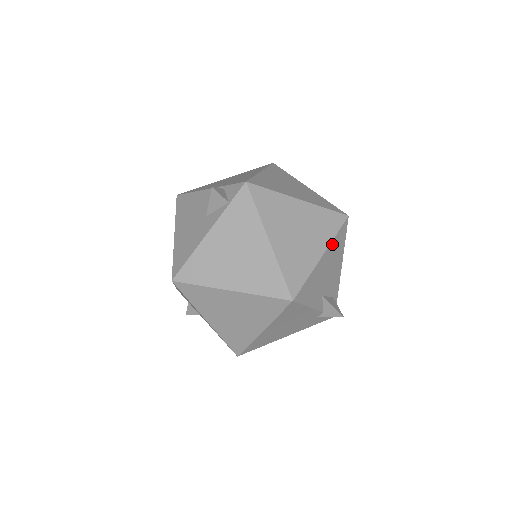
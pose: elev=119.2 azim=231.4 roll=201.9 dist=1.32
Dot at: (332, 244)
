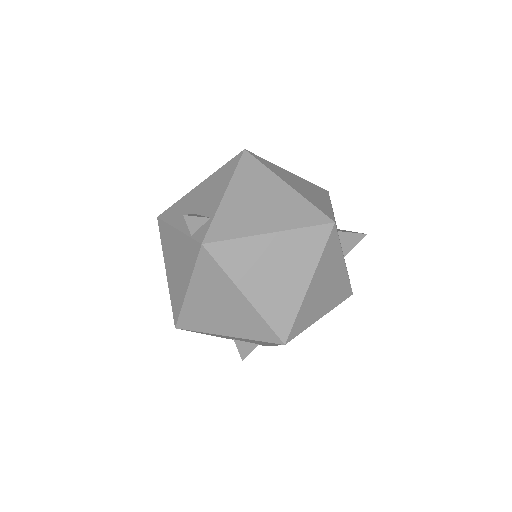
Dot at: (248, 339)
